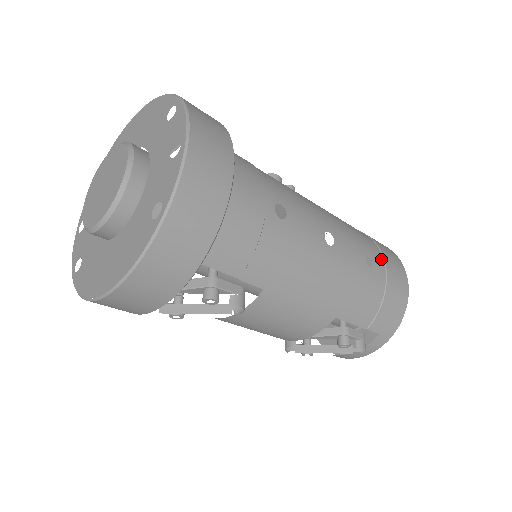
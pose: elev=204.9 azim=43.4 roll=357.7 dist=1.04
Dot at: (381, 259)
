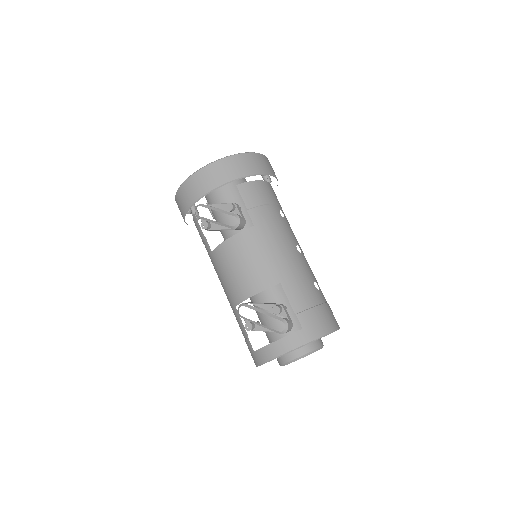
Dot at: (325, 300)
